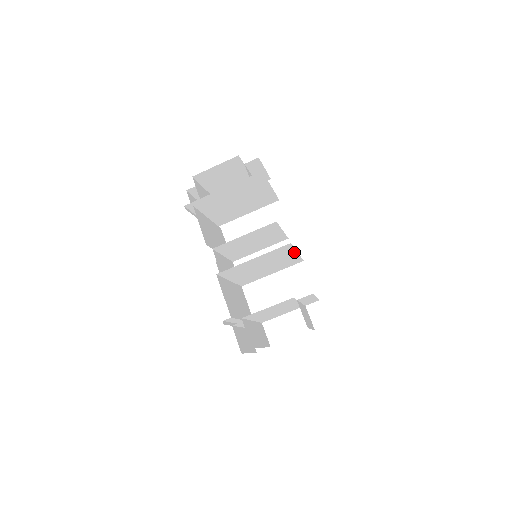
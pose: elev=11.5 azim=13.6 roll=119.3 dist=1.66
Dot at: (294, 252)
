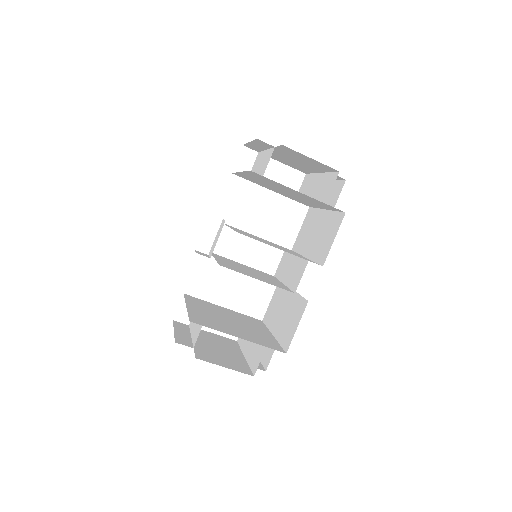
Dot at: occluded
